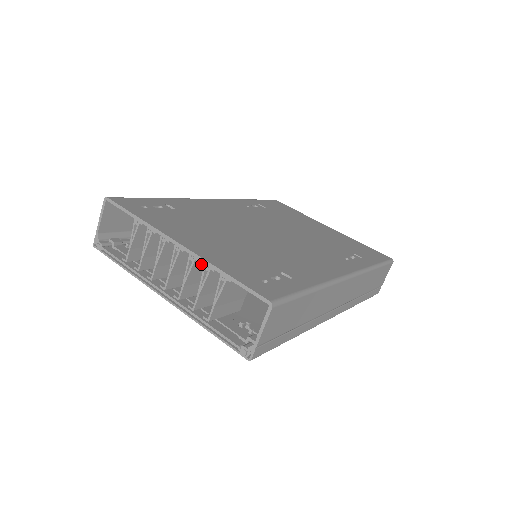
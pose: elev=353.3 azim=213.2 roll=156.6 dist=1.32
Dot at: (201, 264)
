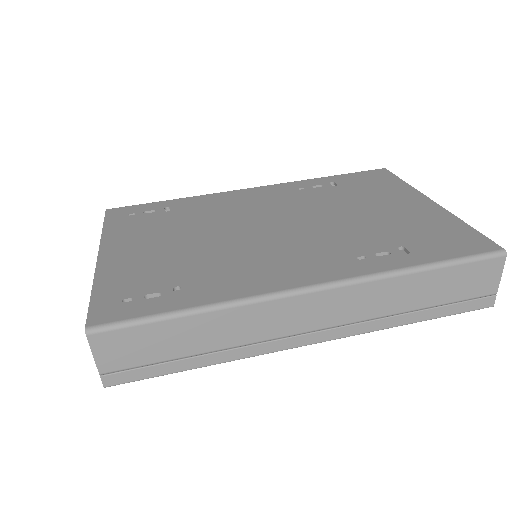
Dot at: occluded
